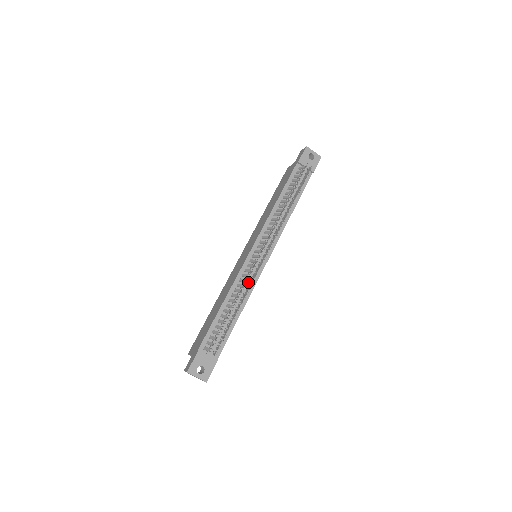
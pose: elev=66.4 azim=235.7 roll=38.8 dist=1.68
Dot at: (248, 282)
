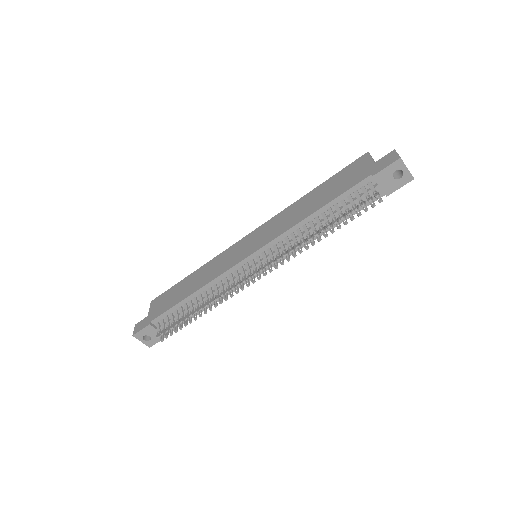
Dot at: occluded
